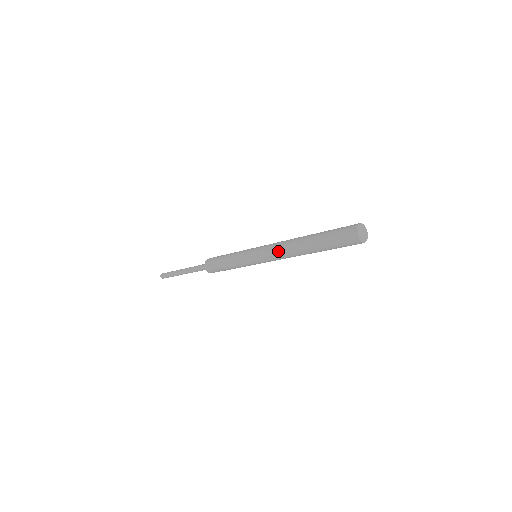
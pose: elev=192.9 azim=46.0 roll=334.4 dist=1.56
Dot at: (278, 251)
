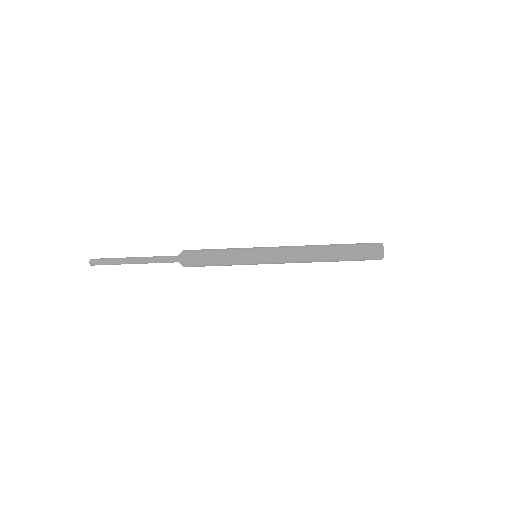
Dot at: (294, 248)
